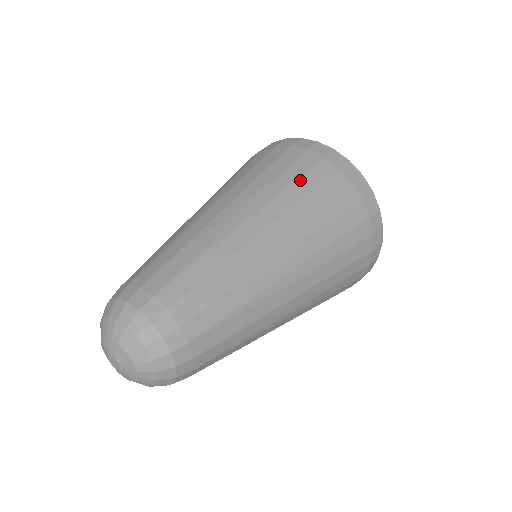
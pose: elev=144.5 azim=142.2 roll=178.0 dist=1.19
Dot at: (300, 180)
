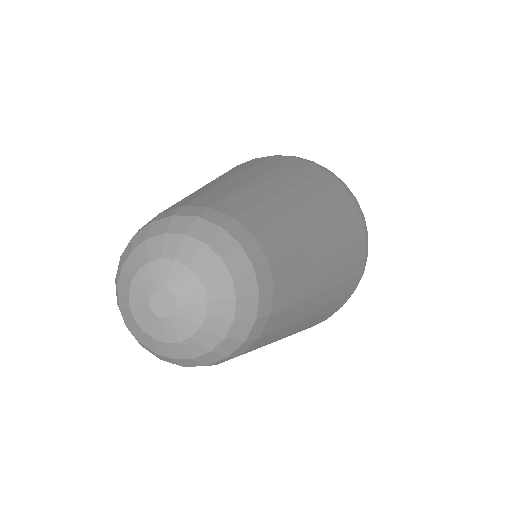
Dot at: (319, 179)
